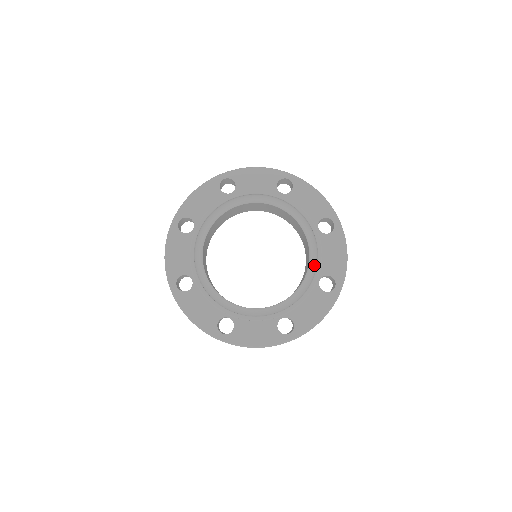
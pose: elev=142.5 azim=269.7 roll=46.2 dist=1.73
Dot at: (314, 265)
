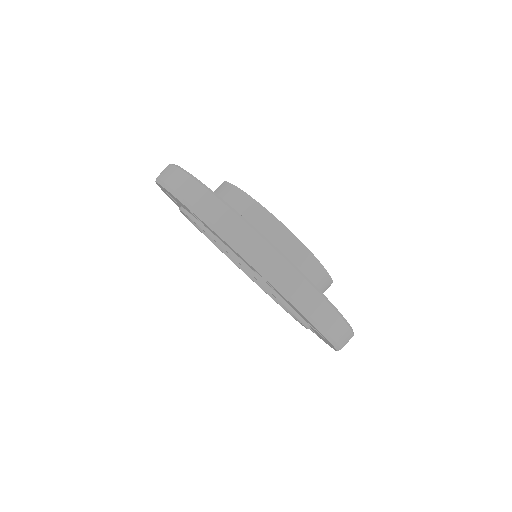
Dot at: occluded
